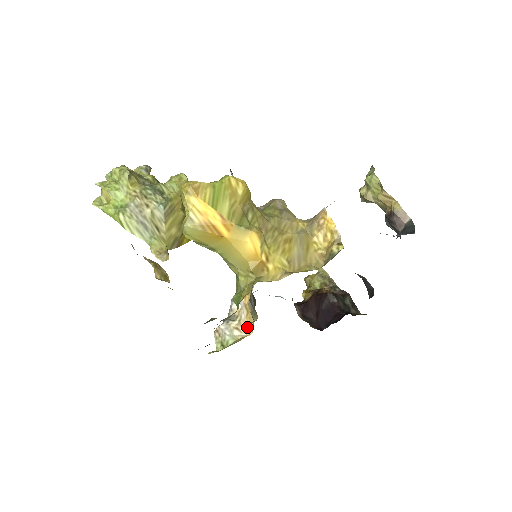
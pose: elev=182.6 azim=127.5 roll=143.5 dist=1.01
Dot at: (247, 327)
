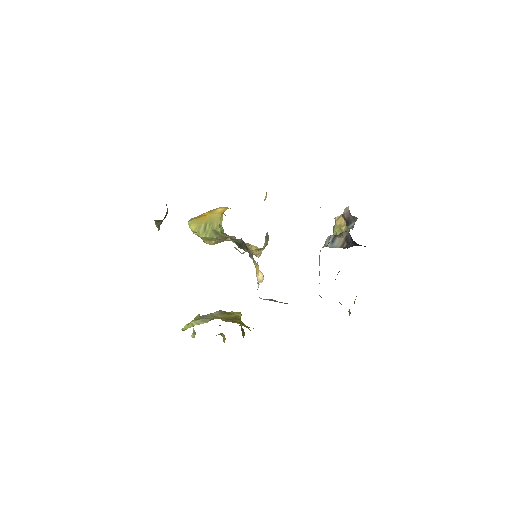
Dot at: (262, 281)
